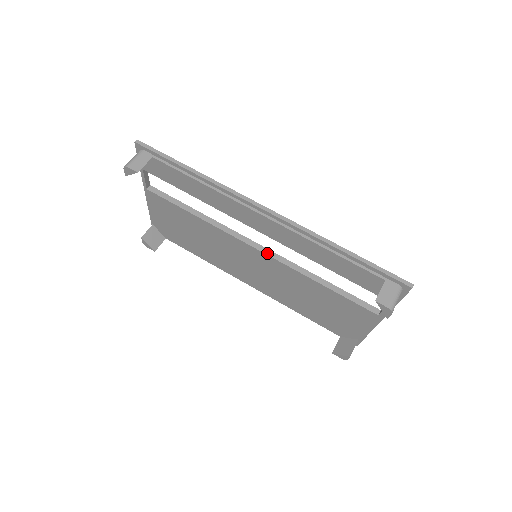
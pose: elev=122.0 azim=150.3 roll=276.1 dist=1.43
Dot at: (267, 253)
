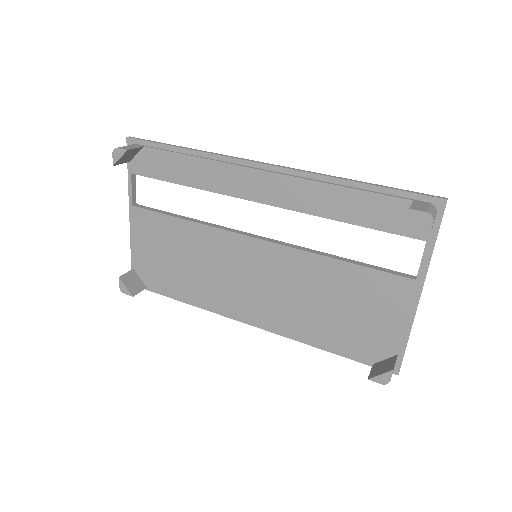
Dot at: (269, 240)
